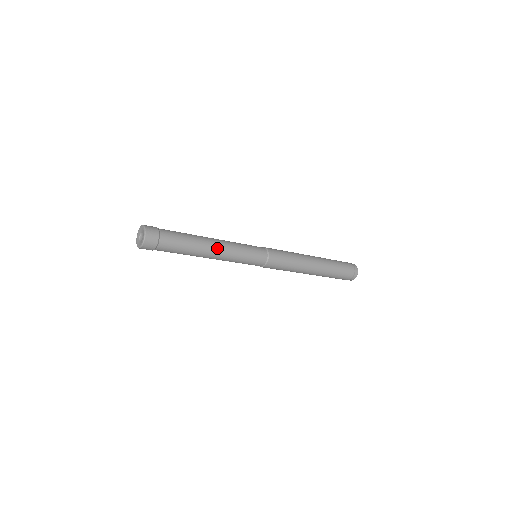
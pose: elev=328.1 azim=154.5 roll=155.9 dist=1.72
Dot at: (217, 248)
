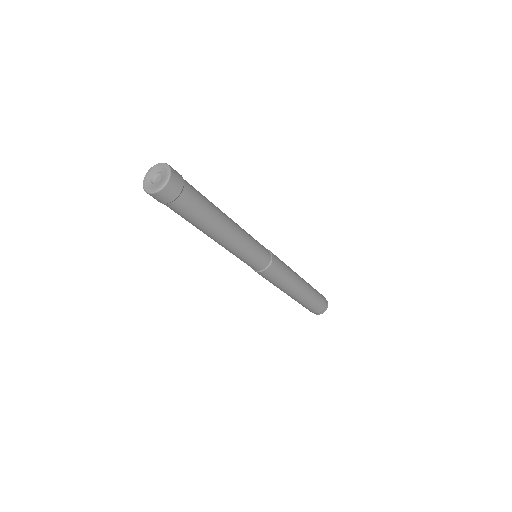
Dot at: (232, 220)
